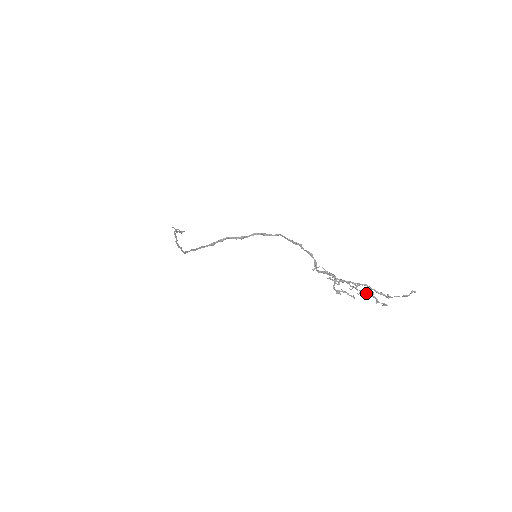
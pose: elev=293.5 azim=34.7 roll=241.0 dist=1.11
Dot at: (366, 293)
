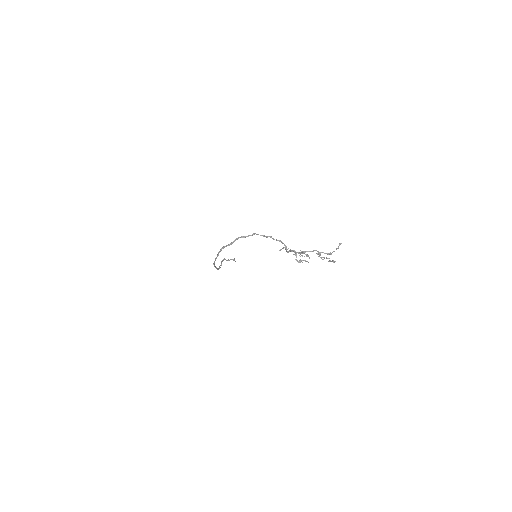
Dot at: occluded
